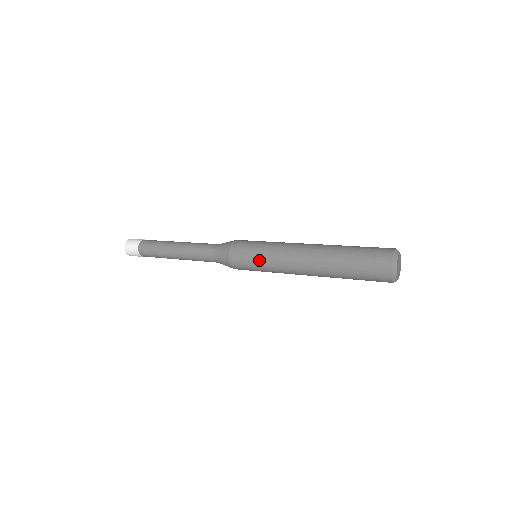
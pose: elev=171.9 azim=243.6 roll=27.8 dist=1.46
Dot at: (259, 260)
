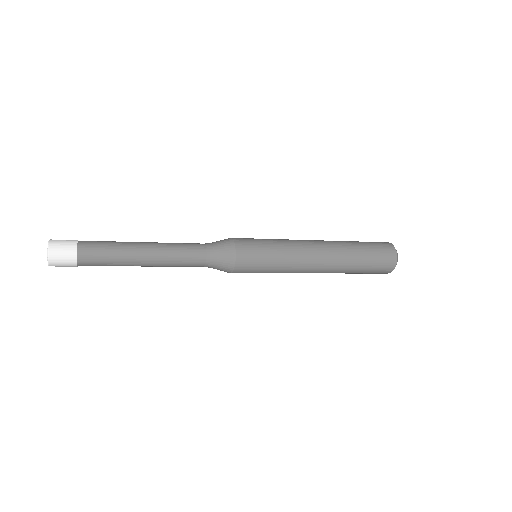
Dot at: (271, 241)
